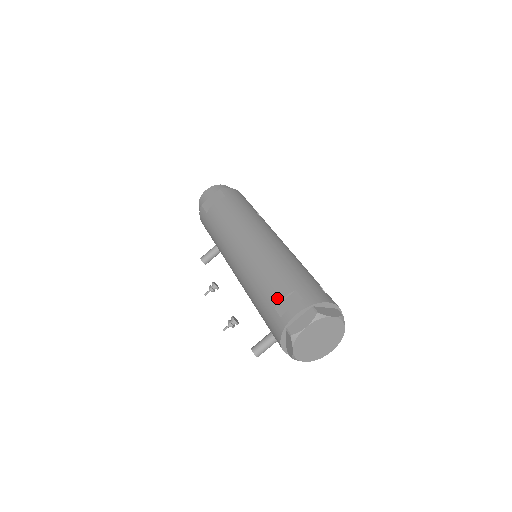
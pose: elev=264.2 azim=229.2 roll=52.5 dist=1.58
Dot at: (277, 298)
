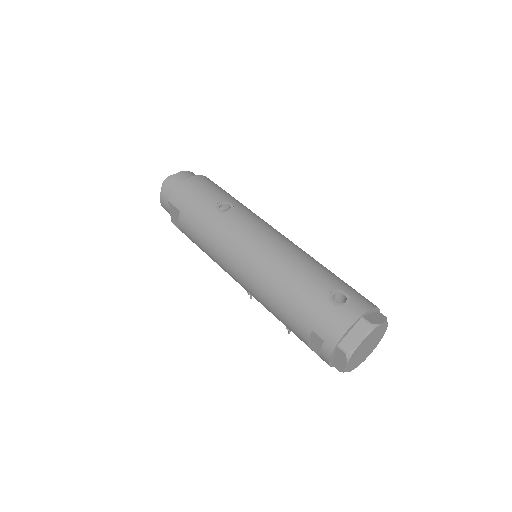
Dot at: (304, 340)
